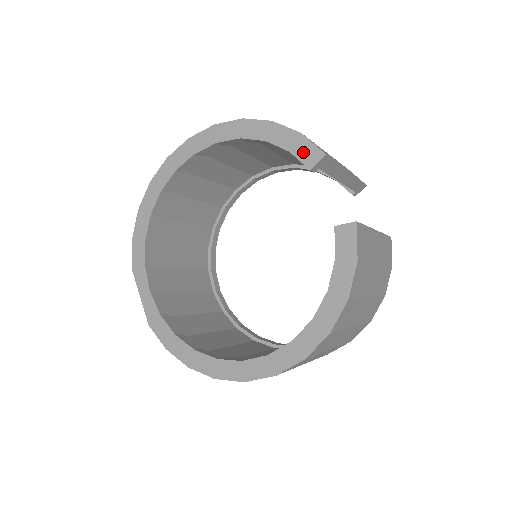
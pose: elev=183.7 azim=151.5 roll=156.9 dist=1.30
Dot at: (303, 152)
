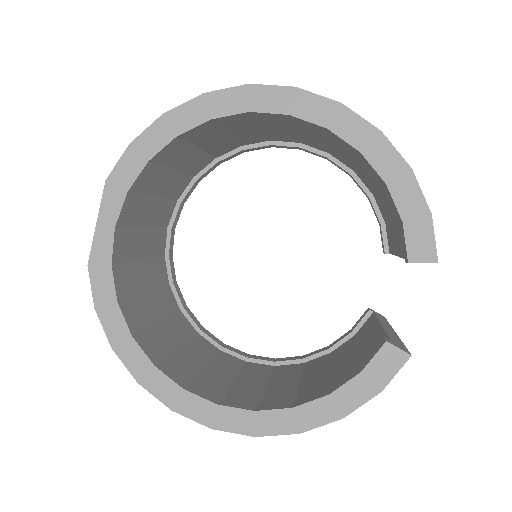
Dot at: (417, 237)
